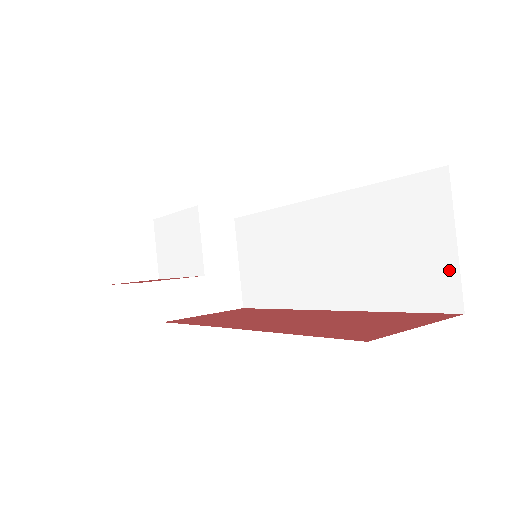
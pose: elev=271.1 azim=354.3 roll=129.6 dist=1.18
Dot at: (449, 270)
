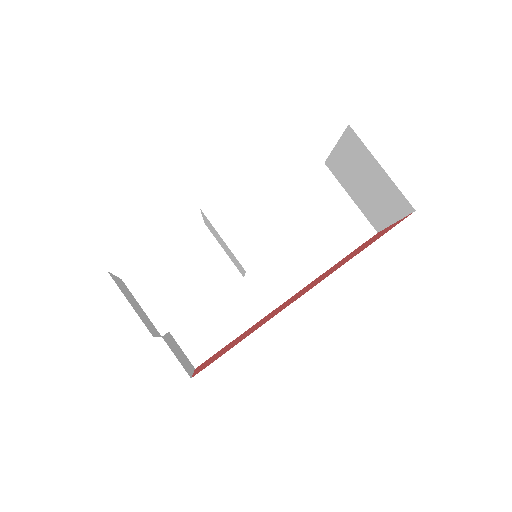
Dot at: (357, 215)
